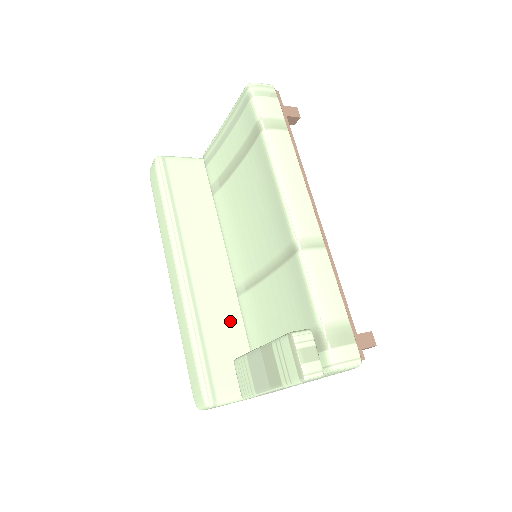
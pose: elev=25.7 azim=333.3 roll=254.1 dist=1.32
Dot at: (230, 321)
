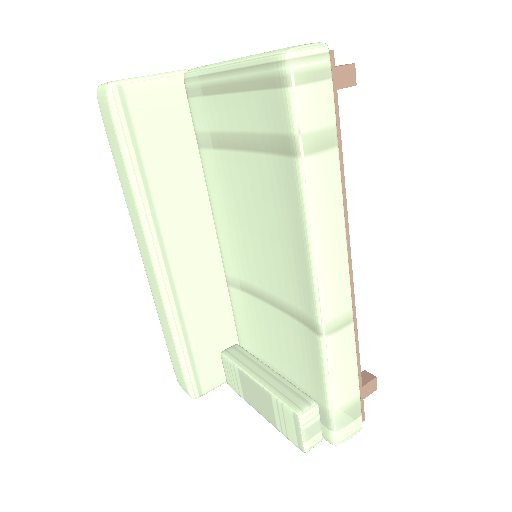
Dot at: (217, 312)
